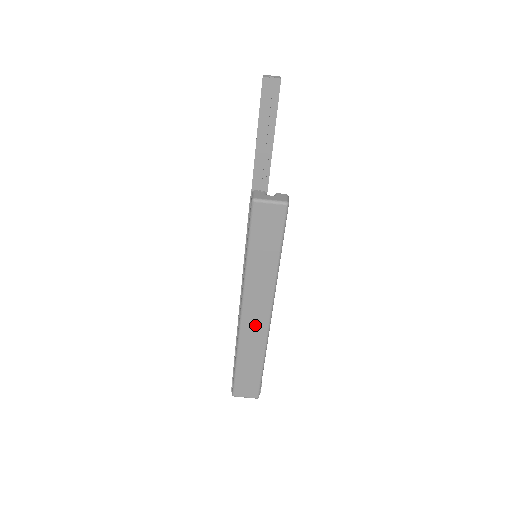
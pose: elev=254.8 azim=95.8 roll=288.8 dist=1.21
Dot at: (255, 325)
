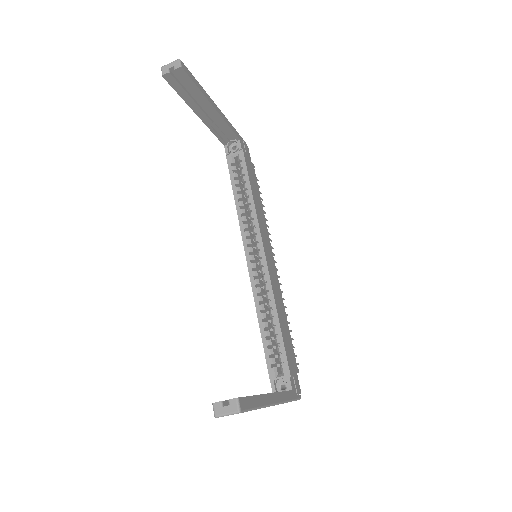
Dot at: occluded
